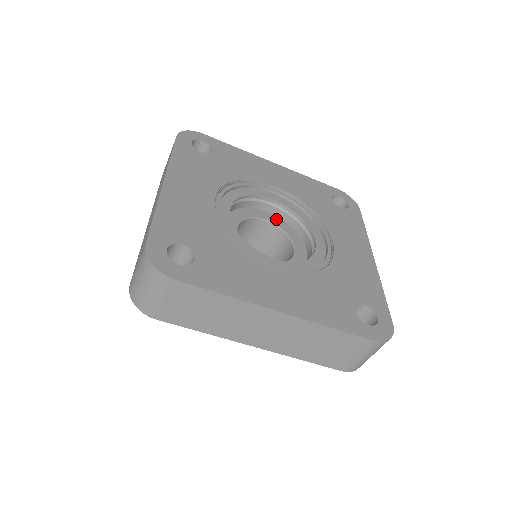
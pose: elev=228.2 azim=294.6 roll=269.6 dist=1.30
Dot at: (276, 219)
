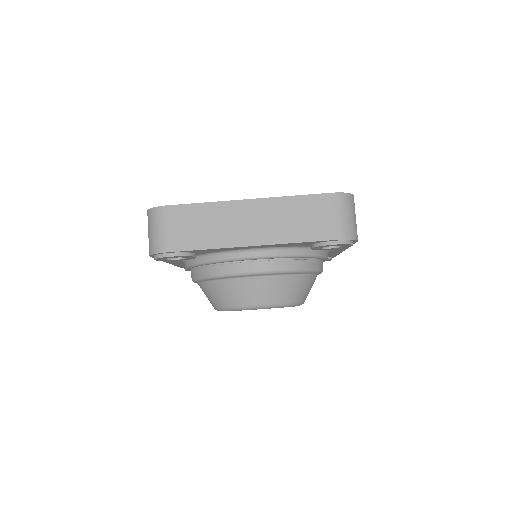
Dot at: occluded
